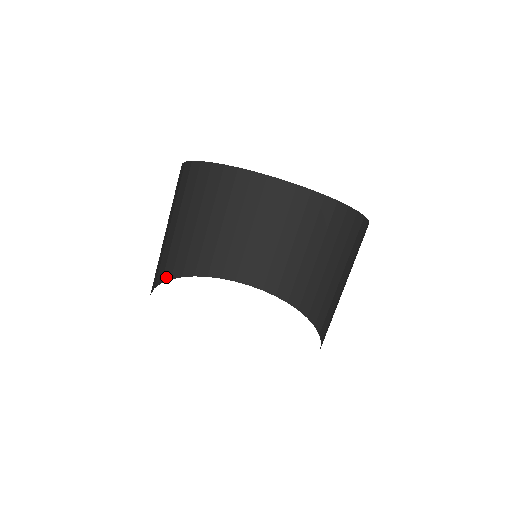
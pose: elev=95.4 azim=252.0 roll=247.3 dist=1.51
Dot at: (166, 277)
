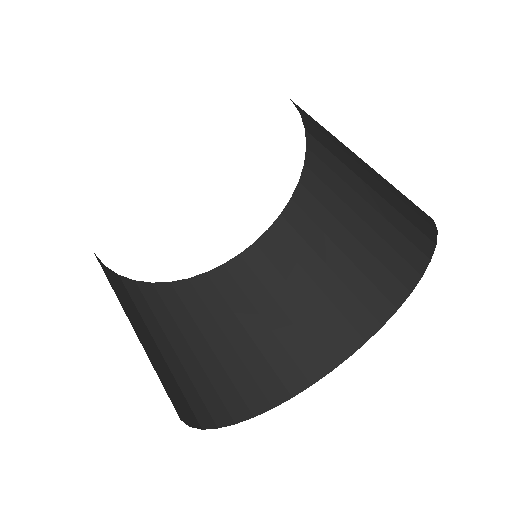
Dot at: (220, 420)
